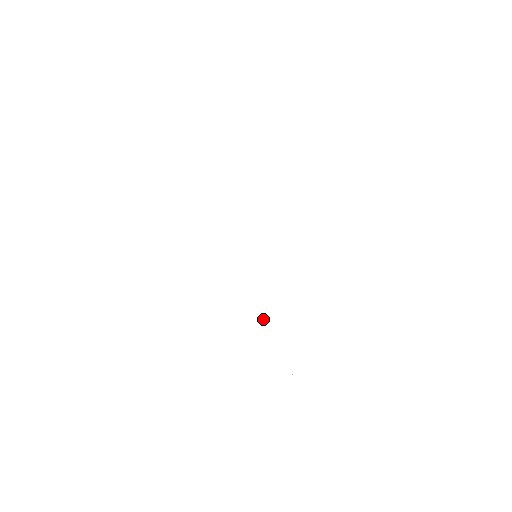
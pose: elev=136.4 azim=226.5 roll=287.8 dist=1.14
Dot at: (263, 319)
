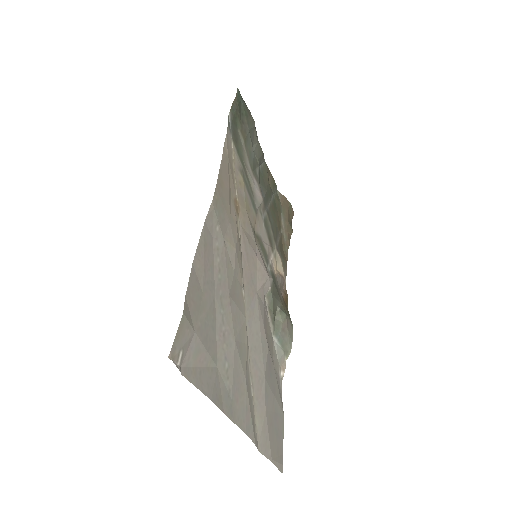
Dot at: (279, 316)
